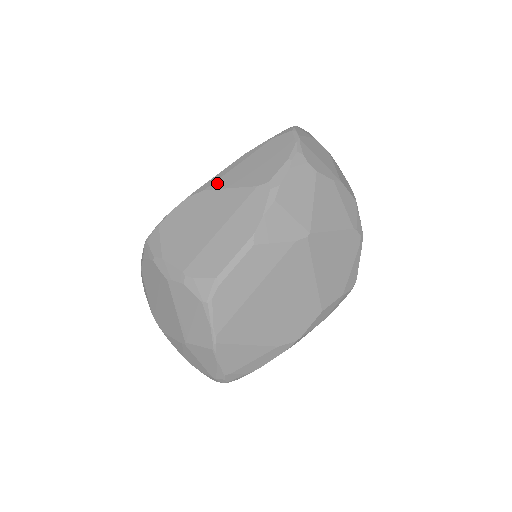
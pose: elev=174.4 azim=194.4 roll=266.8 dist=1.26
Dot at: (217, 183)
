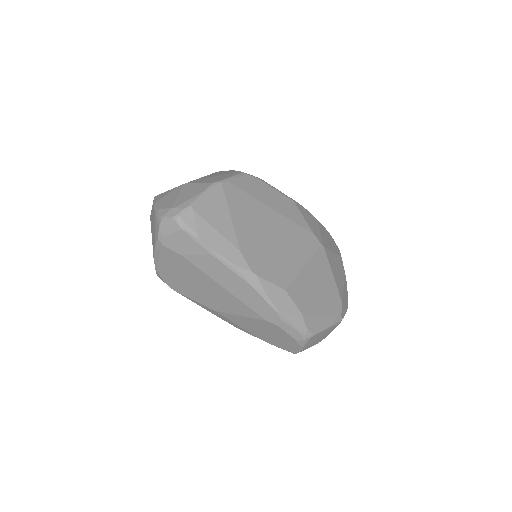
Dot at: occluded
